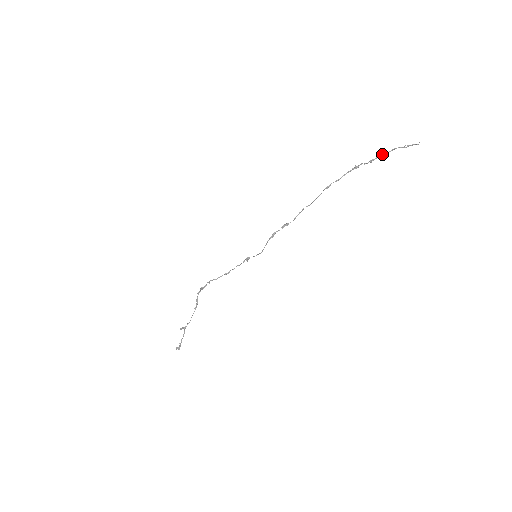
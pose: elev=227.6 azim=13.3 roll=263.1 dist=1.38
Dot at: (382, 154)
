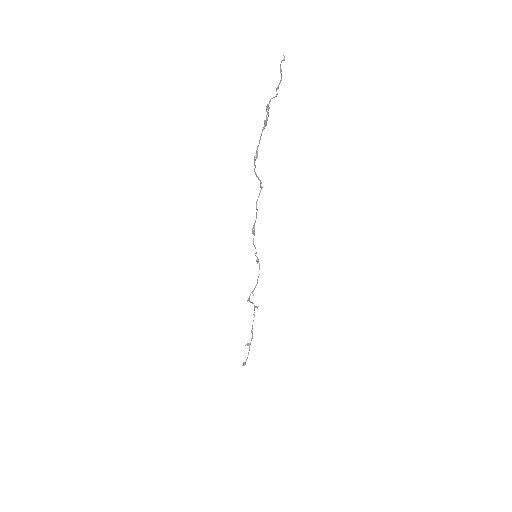
Dot at: (277, 93)
